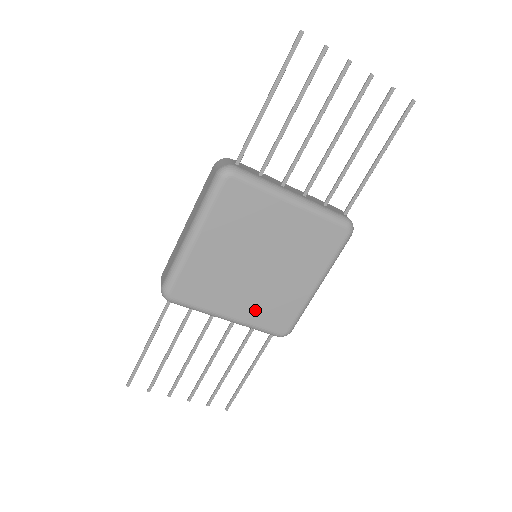
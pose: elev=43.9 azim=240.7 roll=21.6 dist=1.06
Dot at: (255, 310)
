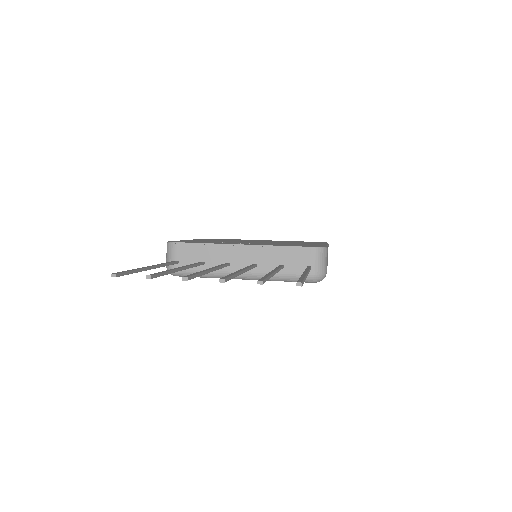
Dot at: occluded
